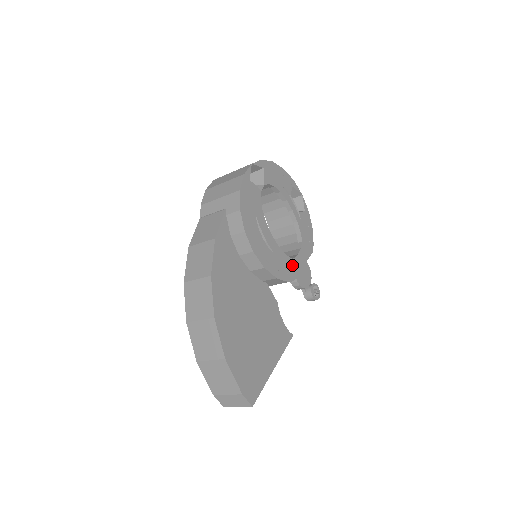
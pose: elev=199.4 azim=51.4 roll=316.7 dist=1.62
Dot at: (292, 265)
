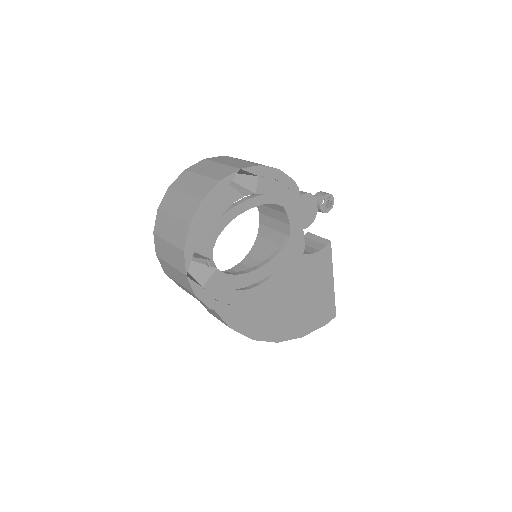
Dot at: (293, 242)
